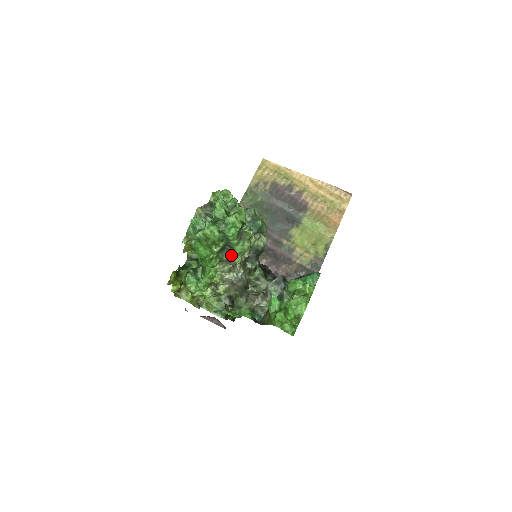
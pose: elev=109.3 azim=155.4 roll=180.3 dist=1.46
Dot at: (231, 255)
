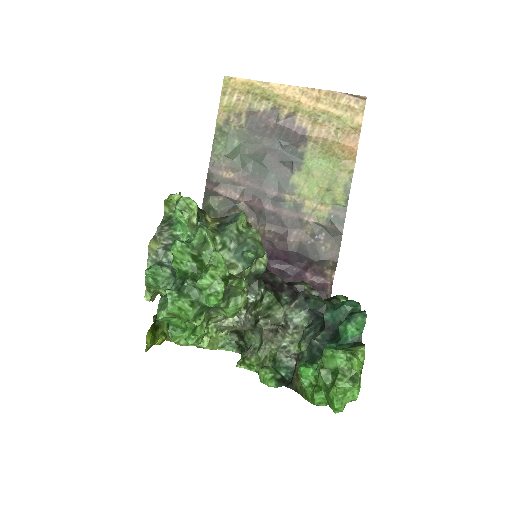
Dot at: (222, 314)
